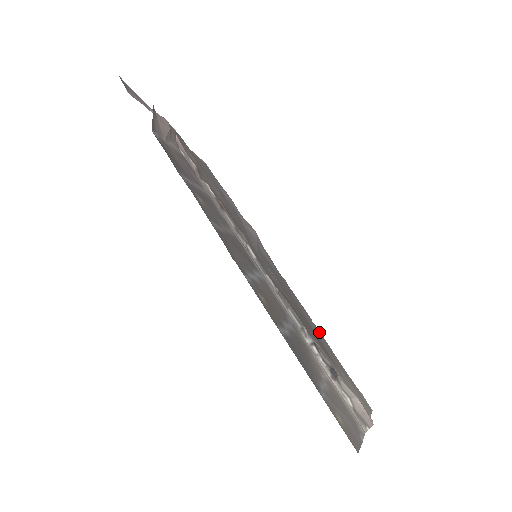
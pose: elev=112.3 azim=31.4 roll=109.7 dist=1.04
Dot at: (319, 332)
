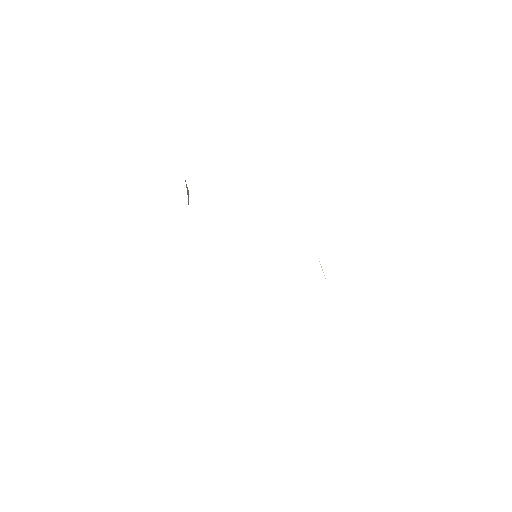
Dot at: occluded
